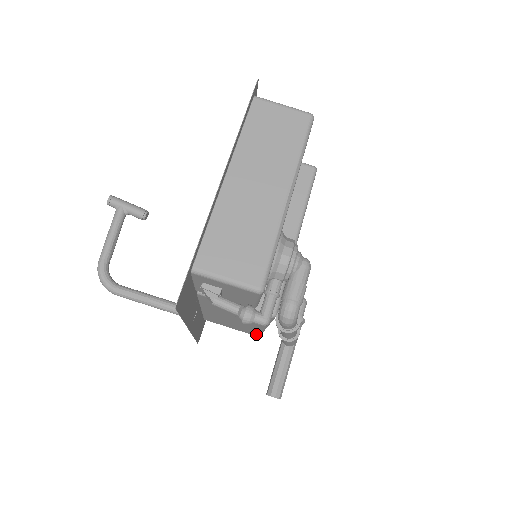
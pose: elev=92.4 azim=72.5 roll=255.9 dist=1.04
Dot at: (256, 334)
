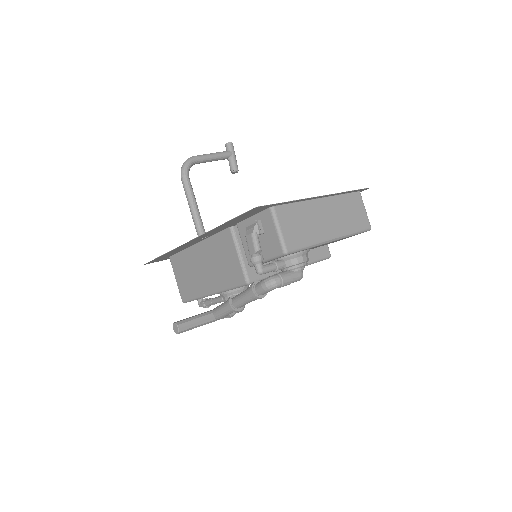
Dot at: (187, 297)
